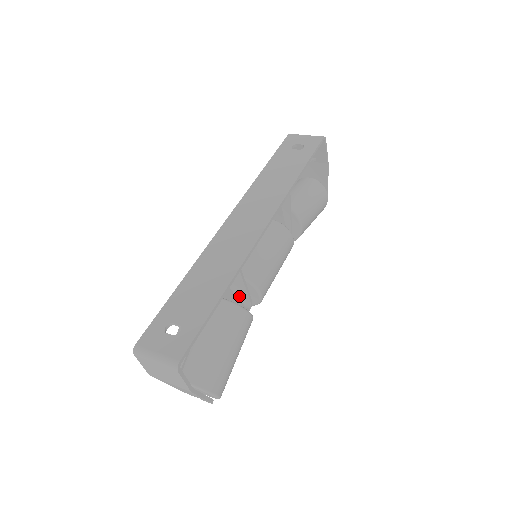
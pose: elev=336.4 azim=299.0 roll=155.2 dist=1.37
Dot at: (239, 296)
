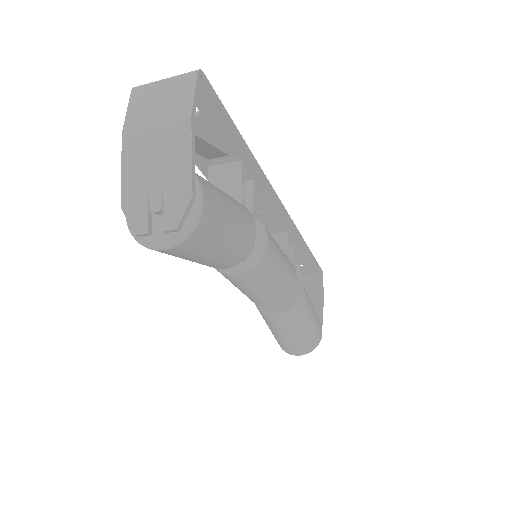
Dot at: occluded
